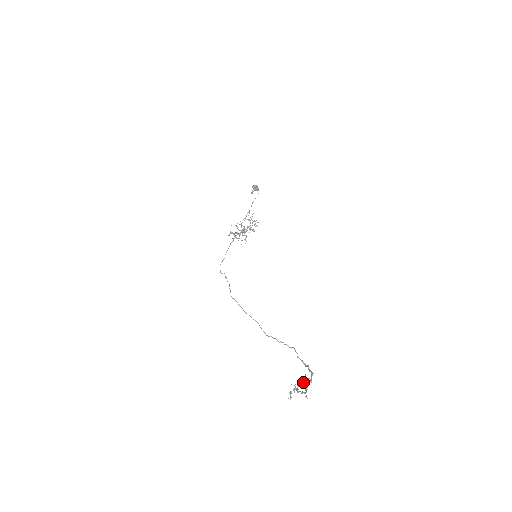
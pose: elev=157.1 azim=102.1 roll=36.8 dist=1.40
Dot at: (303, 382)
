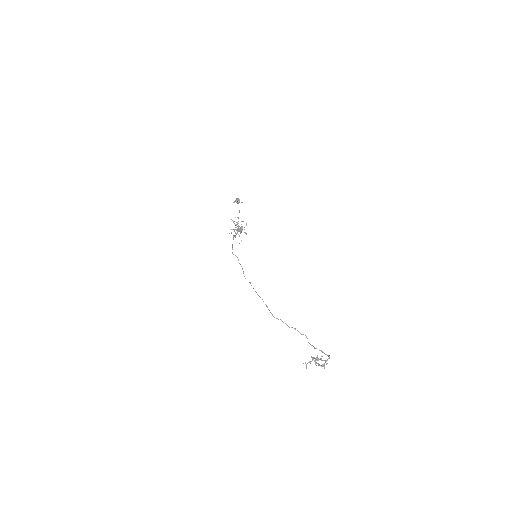
Dot at: (319, 359)
